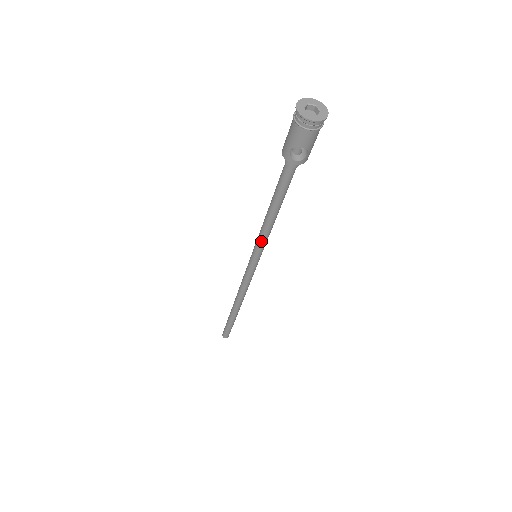
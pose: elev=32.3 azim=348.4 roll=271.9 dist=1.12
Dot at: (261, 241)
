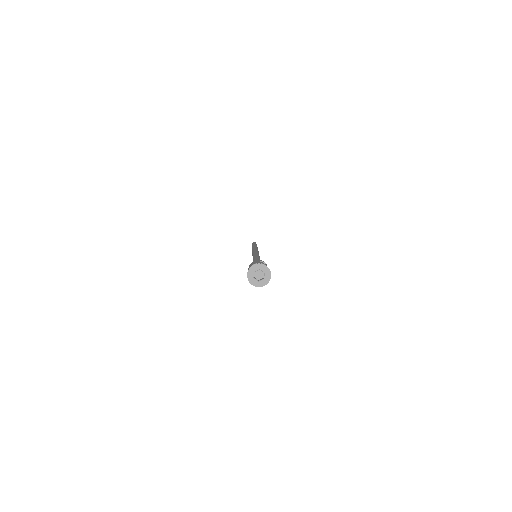
Dot at: occluded
